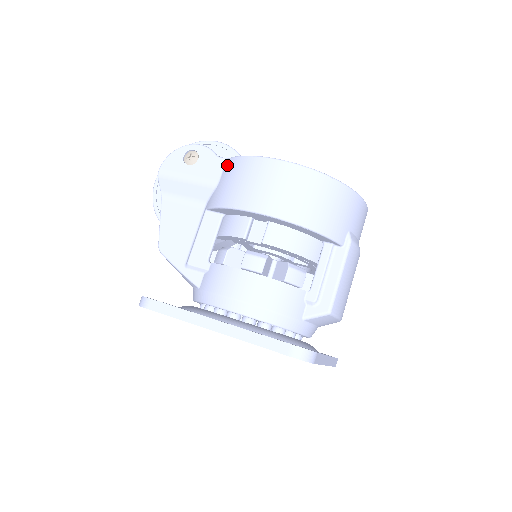
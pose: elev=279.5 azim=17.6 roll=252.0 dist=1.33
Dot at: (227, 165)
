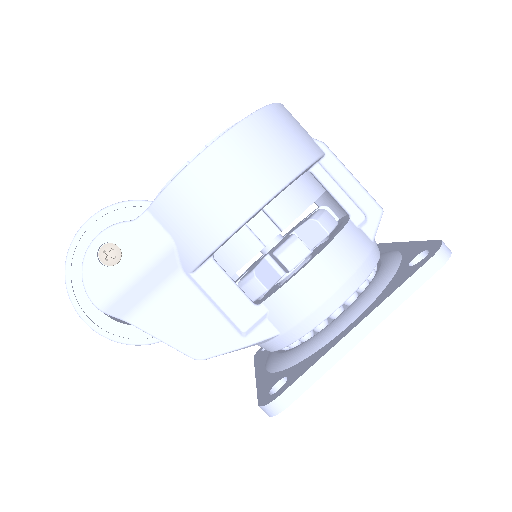
Dot at: (158, 215)
